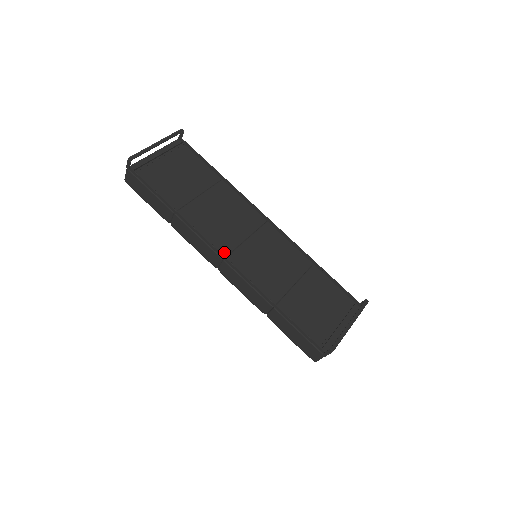
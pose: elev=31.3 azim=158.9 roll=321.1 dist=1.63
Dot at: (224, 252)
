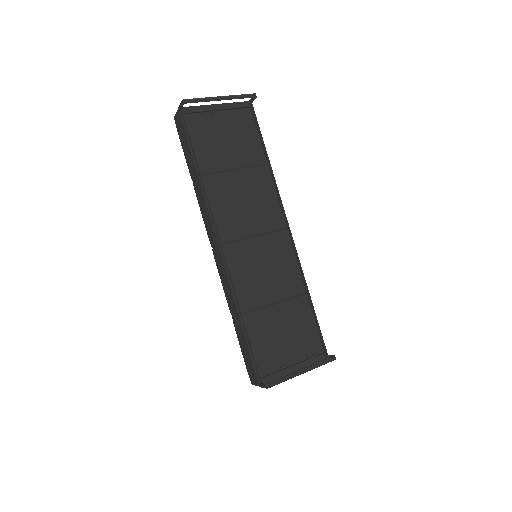
Dot at: (224, 238)
